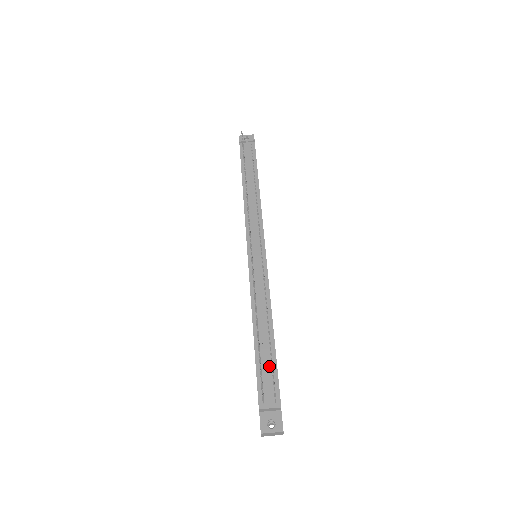
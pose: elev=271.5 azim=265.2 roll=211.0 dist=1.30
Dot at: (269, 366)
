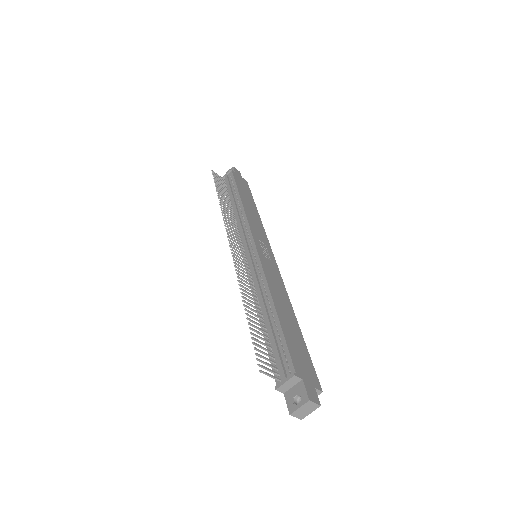
Dot at: (278, 343)
